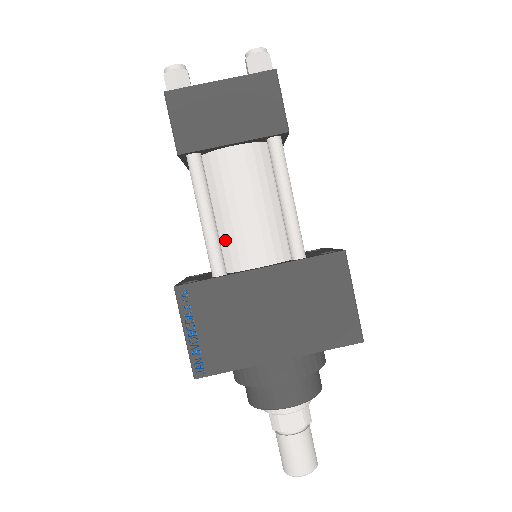
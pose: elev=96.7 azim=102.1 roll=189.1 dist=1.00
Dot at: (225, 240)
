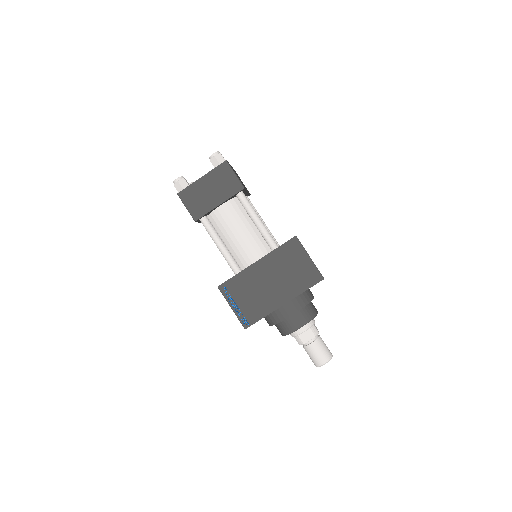
Dot at: (235, 254)
